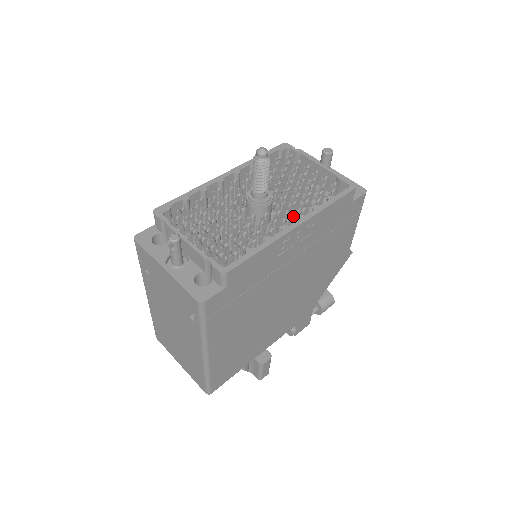
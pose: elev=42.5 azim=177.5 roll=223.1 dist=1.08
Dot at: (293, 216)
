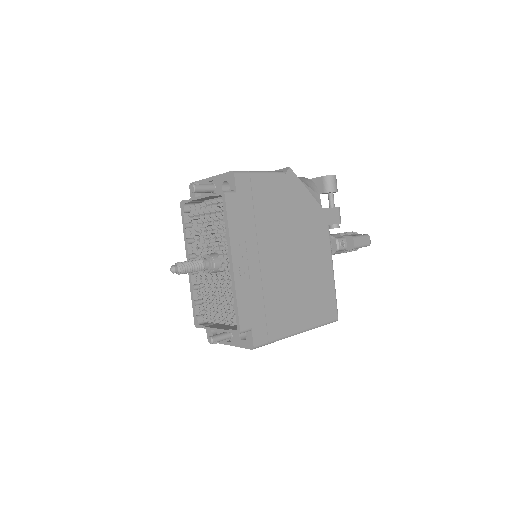
Dot at: occluded
